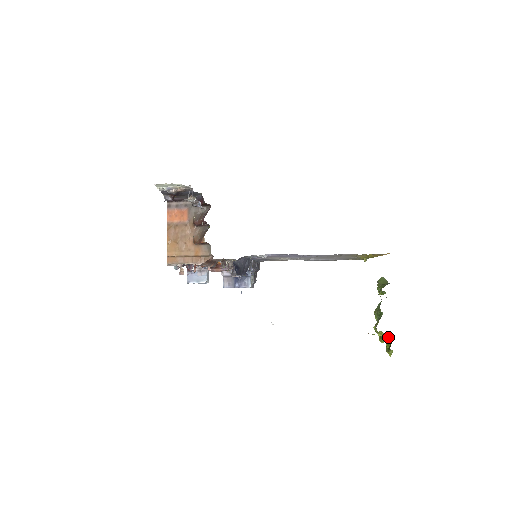
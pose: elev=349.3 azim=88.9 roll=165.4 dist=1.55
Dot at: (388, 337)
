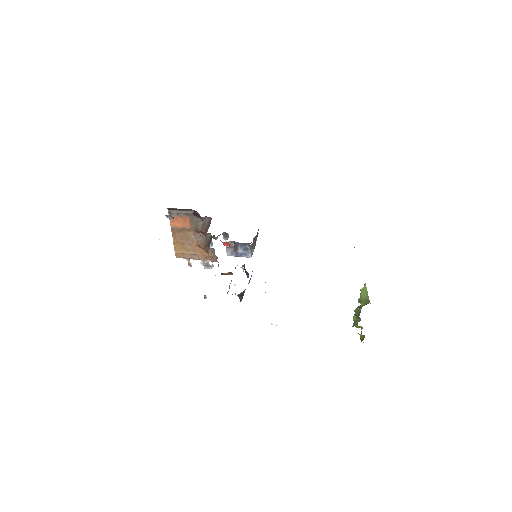
Dot at: occluded
